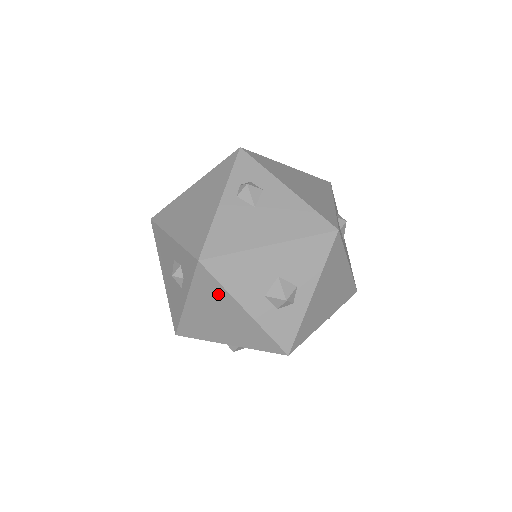
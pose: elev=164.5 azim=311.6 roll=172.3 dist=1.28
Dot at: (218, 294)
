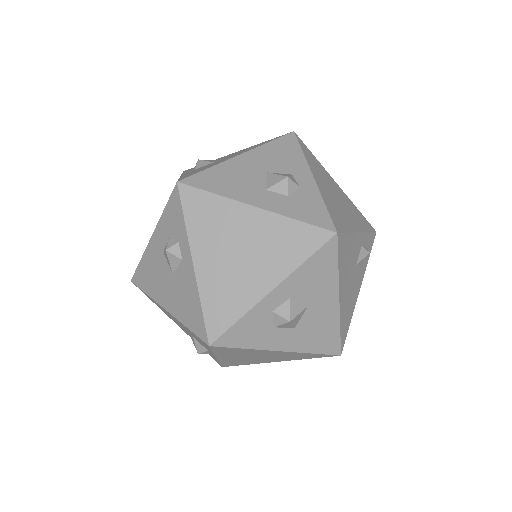
Dot at: (217, 211)
